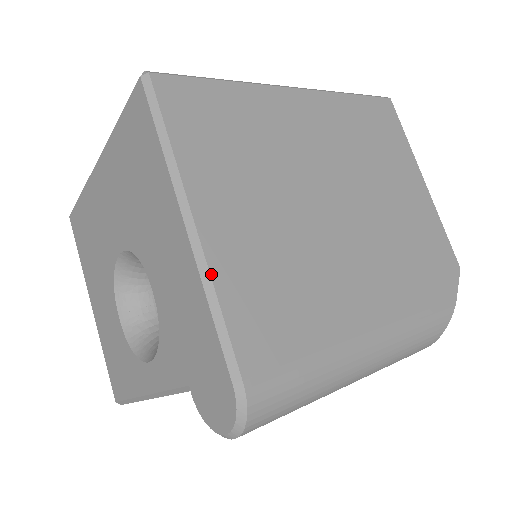
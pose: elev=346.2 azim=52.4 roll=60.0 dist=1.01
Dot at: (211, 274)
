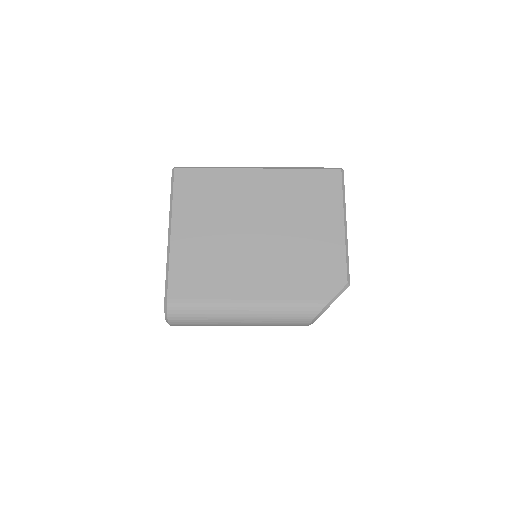
Dot at: (170, 255)
